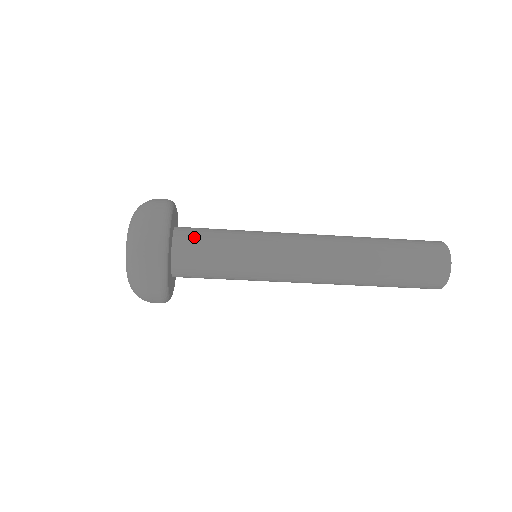
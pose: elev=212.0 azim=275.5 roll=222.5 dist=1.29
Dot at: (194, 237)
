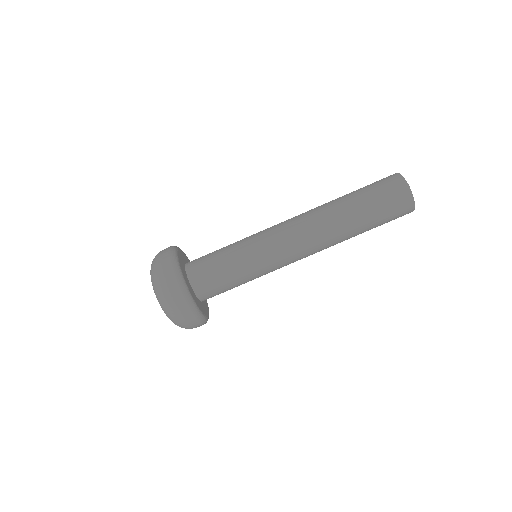
Dot at: occluded
